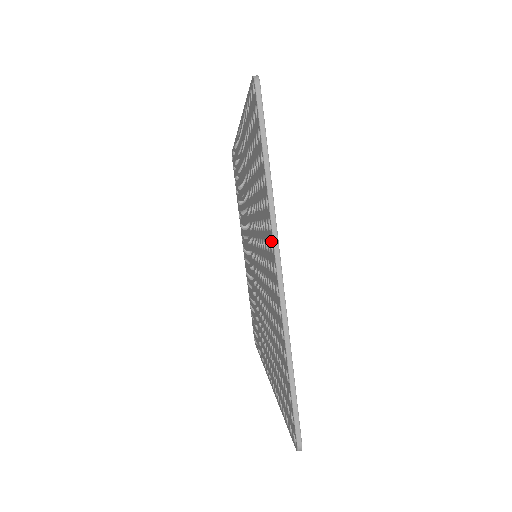
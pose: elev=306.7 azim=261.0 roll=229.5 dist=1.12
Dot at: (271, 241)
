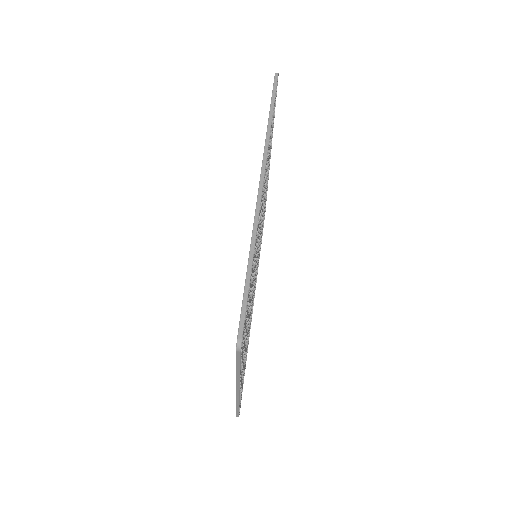
Dot at: occluded
